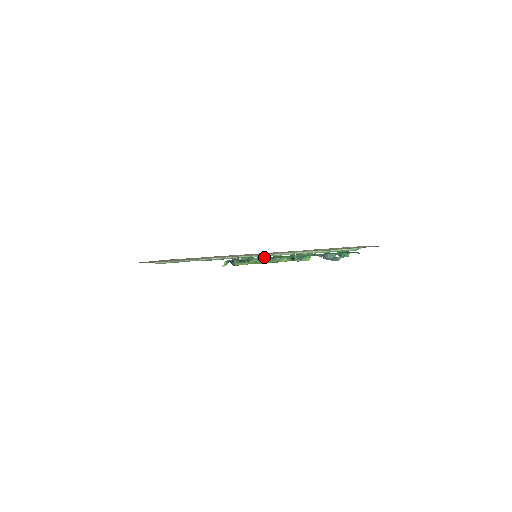
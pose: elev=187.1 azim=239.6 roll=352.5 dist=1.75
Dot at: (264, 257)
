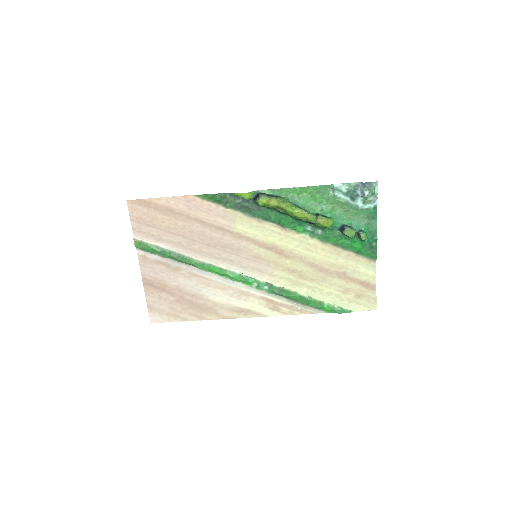
Dot at: (294, 196)
